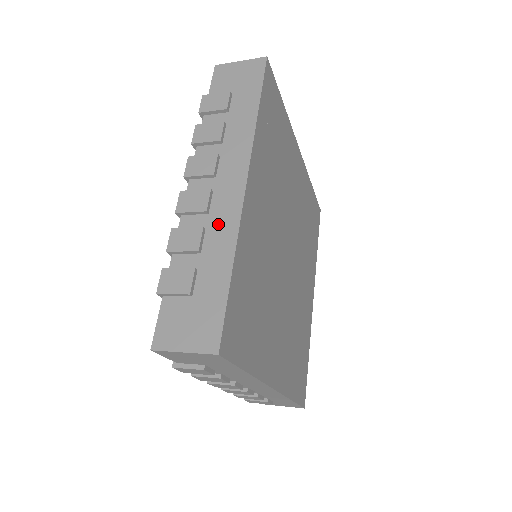
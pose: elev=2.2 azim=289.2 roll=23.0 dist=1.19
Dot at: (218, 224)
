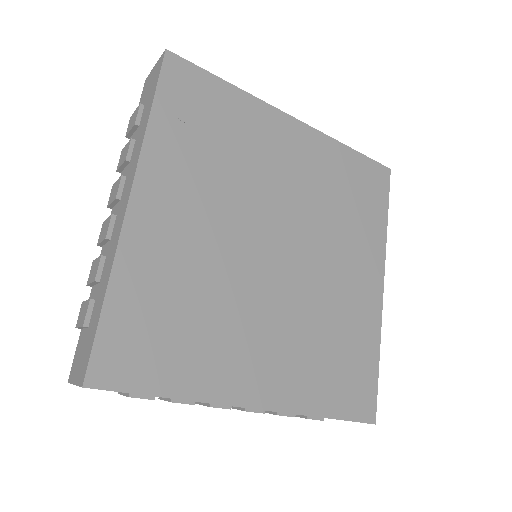
Dot at: (110, 249)
